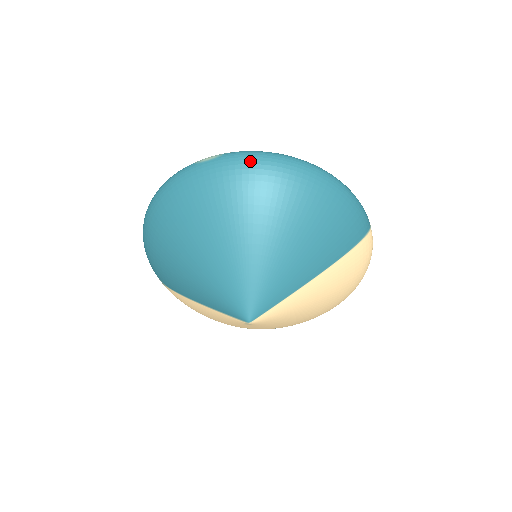
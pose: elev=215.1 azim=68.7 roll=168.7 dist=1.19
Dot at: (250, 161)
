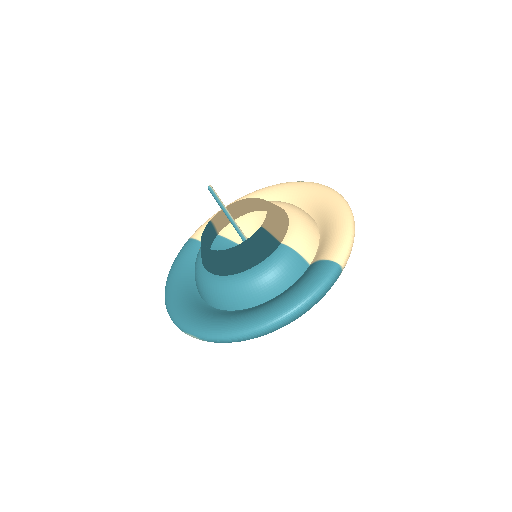
Dot at: occluded
